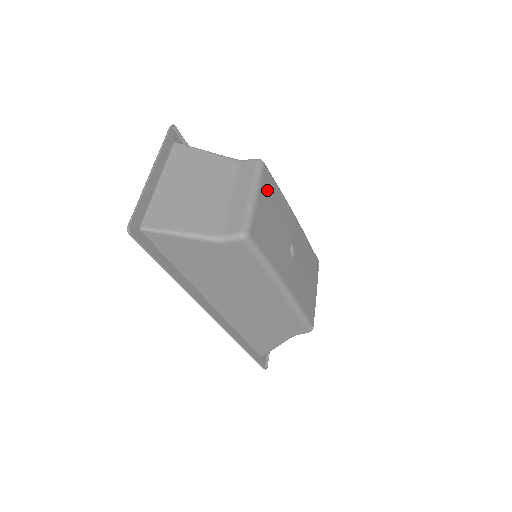
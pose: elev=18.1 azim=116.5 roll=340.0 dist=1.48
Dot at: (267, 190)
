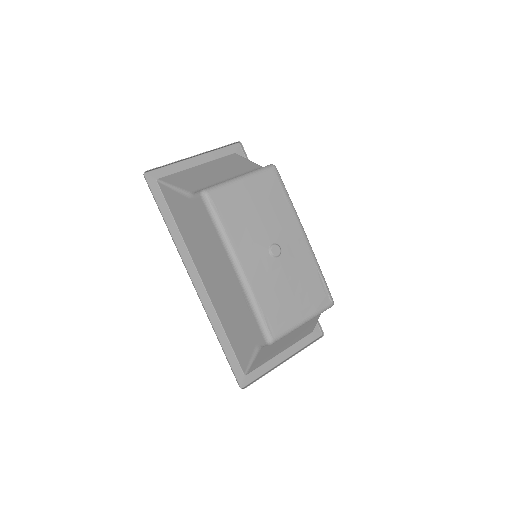
Dot at: (264, 185)
